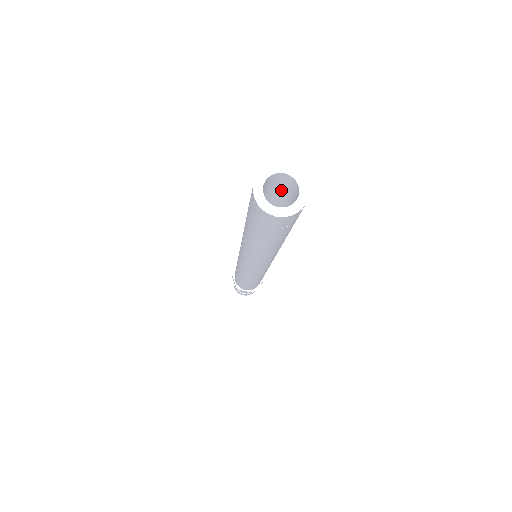
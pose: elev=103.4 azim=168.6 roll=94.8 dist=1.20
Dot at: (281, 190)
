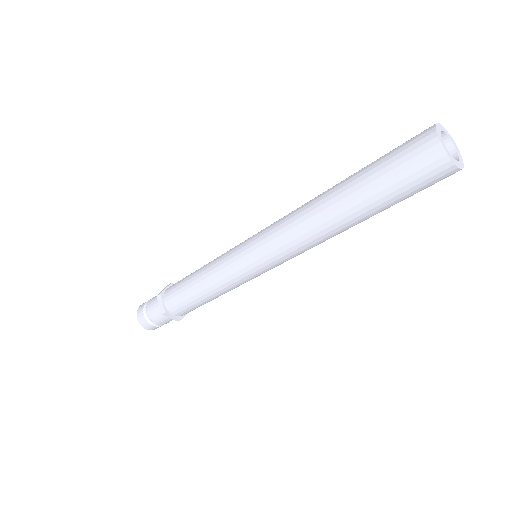
Dot at: occluded
